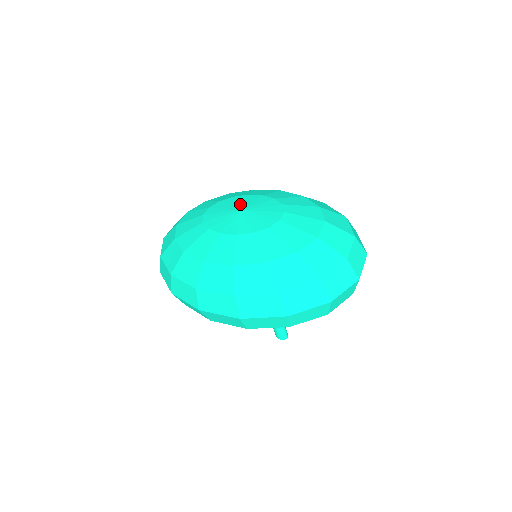
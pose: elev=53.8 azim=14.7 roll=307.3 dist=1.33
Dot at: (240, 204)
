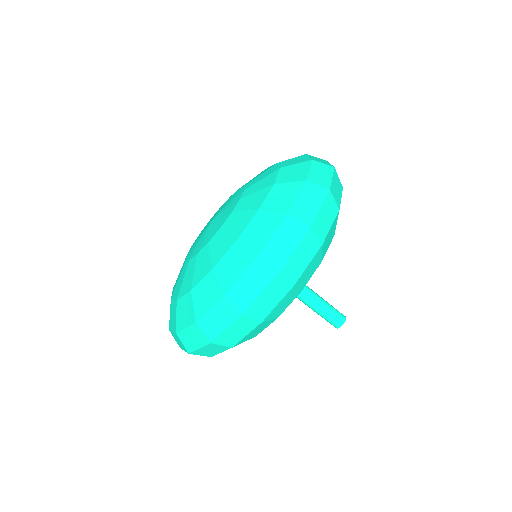
Dot at: (205, 228)
